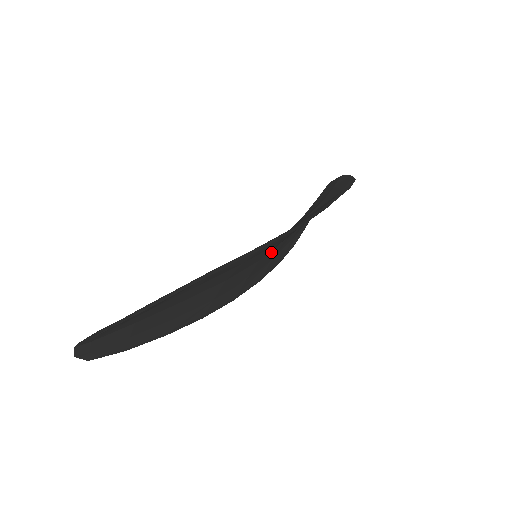
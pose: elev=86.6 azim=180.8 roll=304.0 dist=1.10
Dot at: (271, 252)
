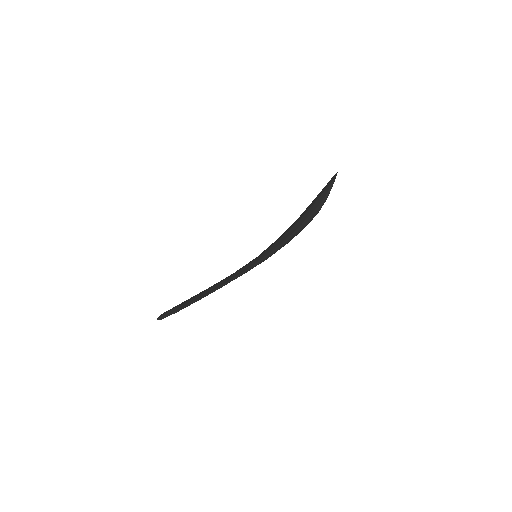
Dot at: occluded
